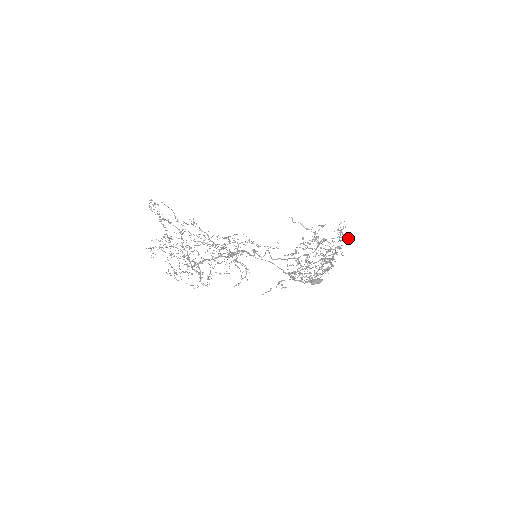
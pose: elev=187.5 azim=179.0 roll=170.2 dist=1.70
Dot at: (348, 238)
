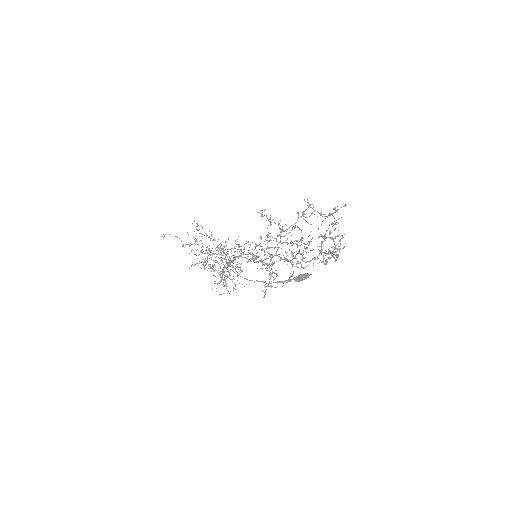
Dot at: occluded
